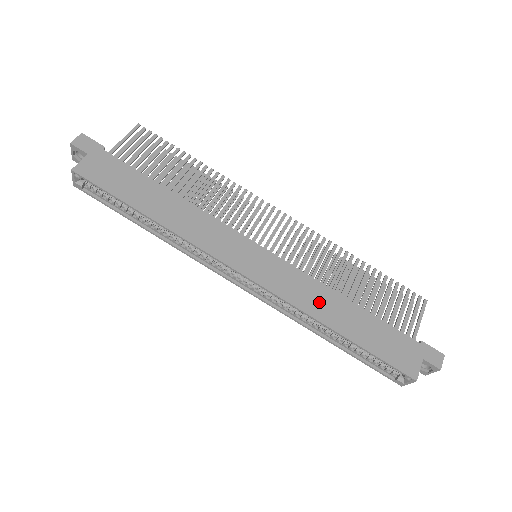
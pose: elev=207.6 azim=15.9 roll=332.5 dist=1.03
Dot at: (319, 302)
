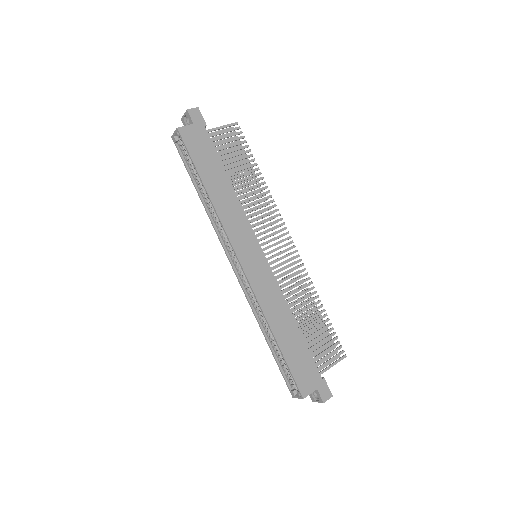
Dot at: (276, 311)
